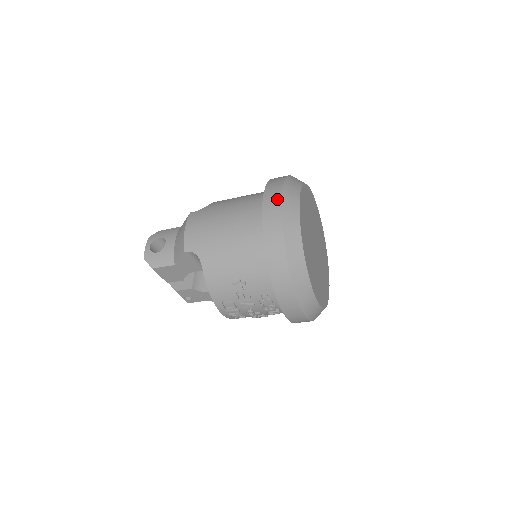
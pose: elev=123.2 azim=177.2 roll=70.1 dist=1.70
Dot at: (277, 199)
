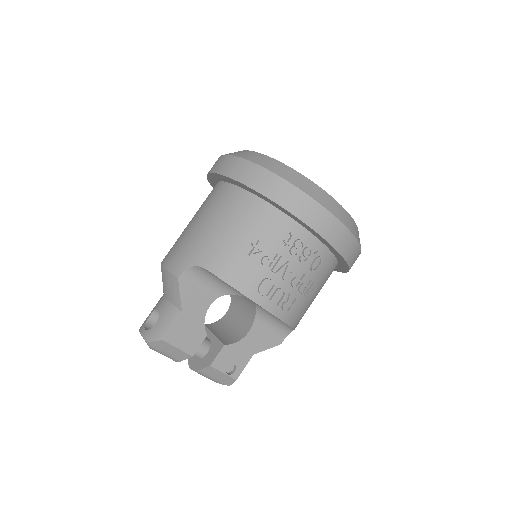
Dot at: (222, 159)
